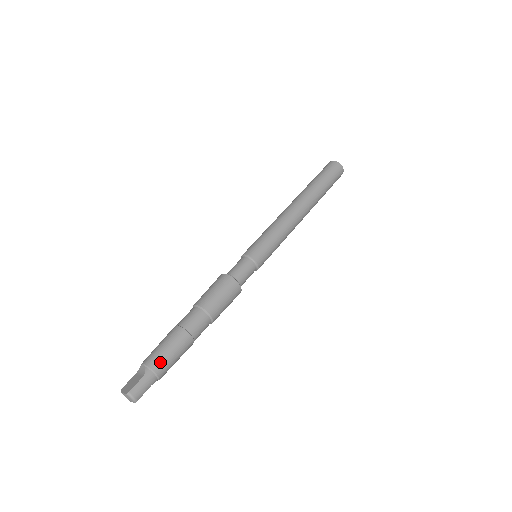
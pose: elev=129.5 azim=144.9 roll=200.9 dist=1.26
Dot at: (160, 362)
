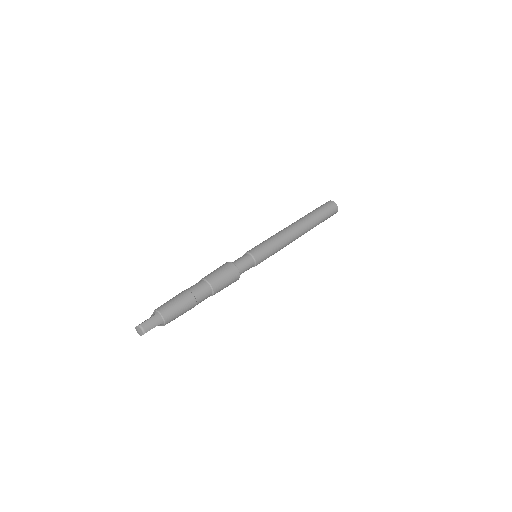
Dot at: (167, 309)
